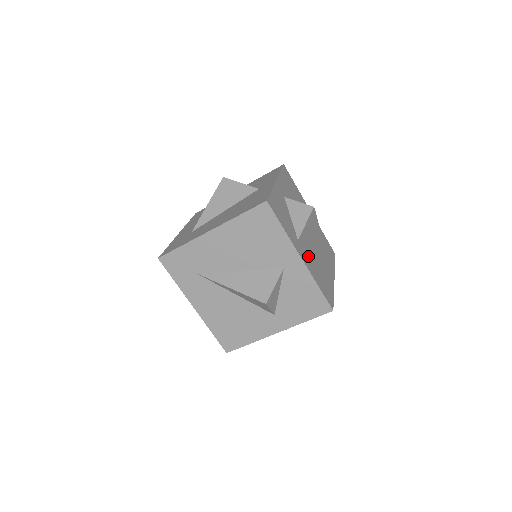
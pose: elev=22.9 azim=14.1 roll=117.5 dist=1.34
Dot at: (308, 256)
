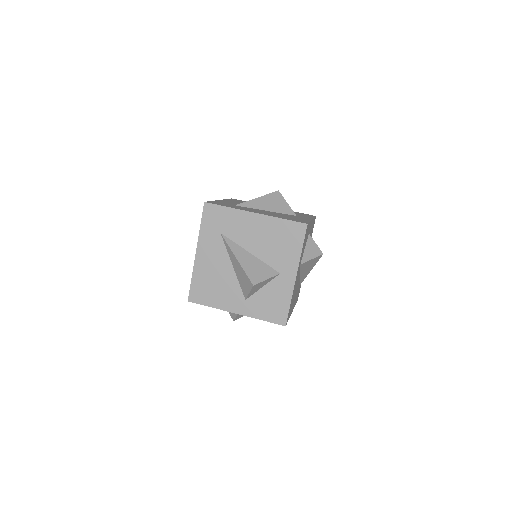
Dot at: occluded
